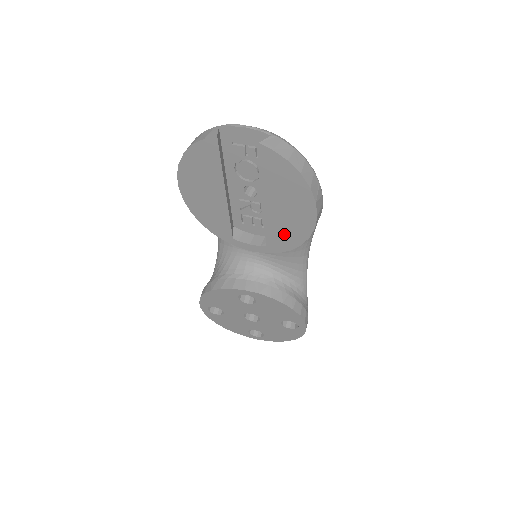
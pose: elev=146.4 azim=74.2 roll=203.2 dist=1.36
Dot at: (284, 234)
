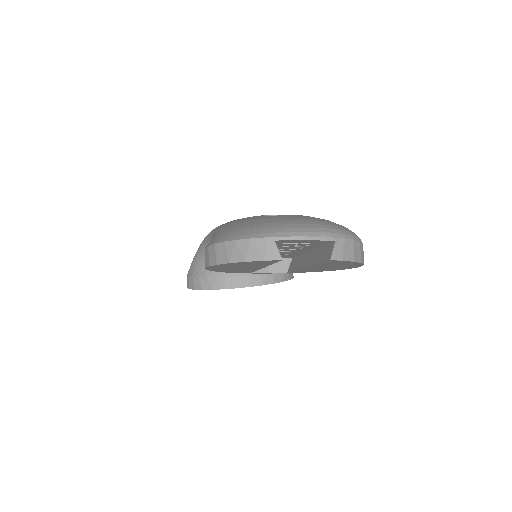
Dot at: (313, 270)
